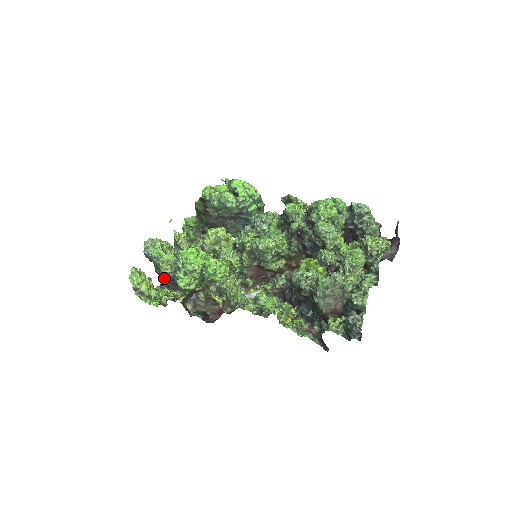
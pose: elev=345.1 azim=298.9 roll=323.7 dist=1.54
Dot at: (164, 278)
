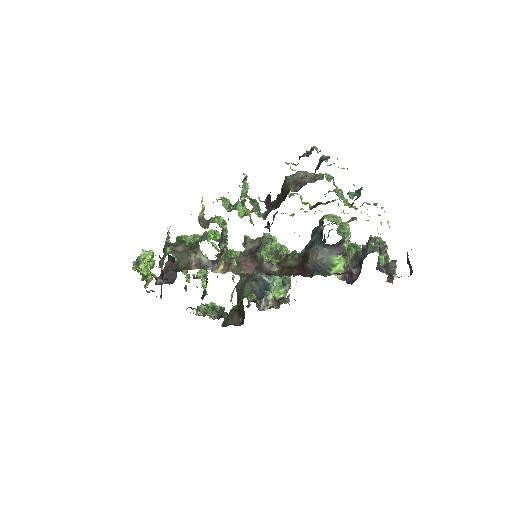
Dot at: occluded
